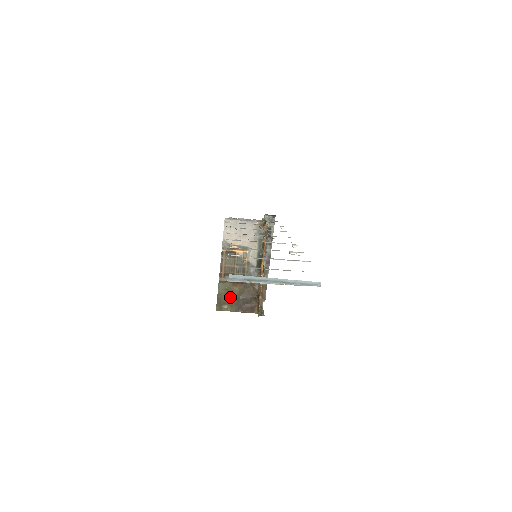
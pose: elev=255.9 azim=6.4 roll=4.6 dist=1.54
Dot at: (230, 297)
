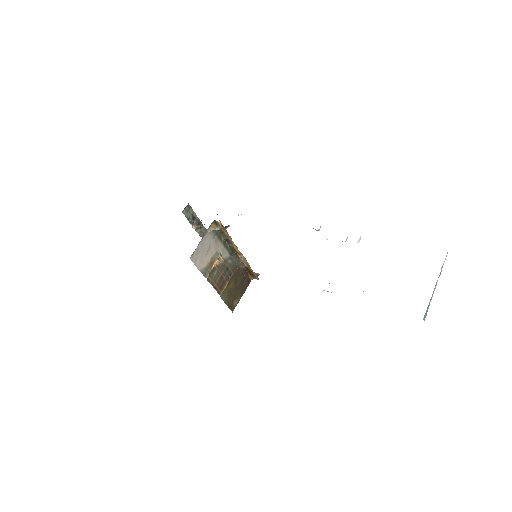
Dot at: (233, 294)
